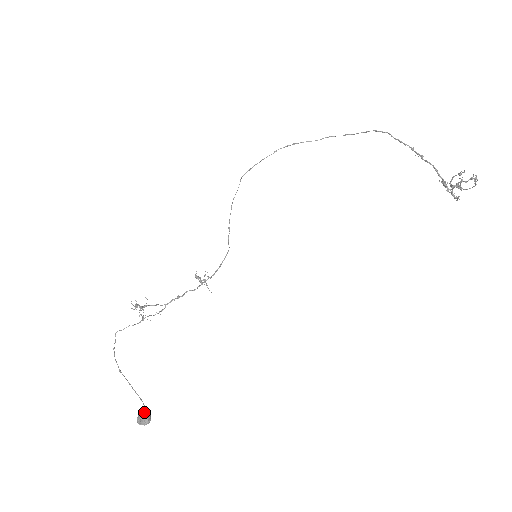
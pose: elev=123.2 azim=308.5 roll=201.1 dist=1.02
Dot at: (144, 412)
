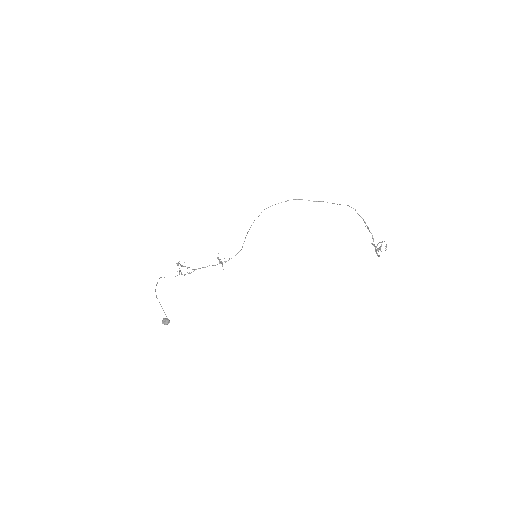
Dot at: (167, 318)
